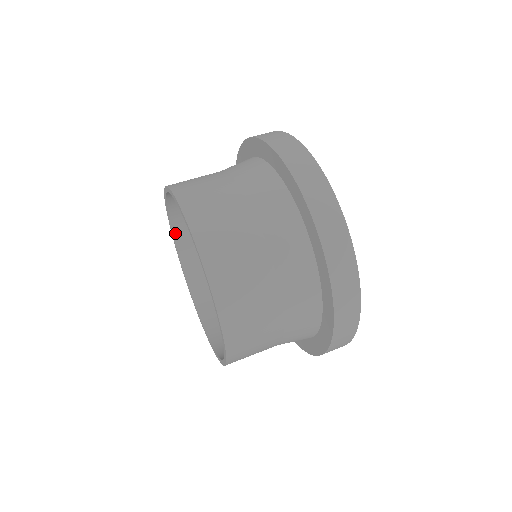
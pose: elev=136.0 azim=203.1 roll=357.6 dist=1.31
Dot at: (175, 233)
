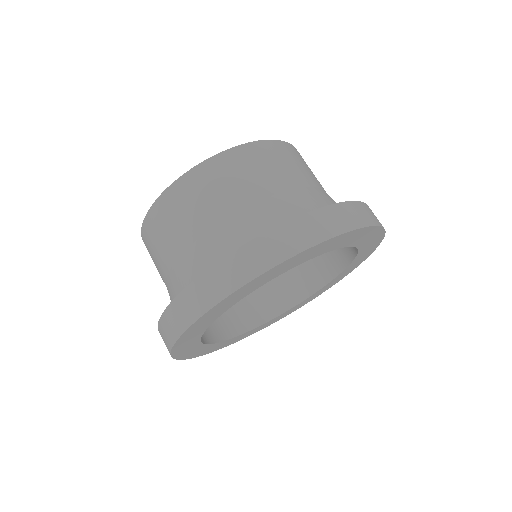
Dot at: occluded
